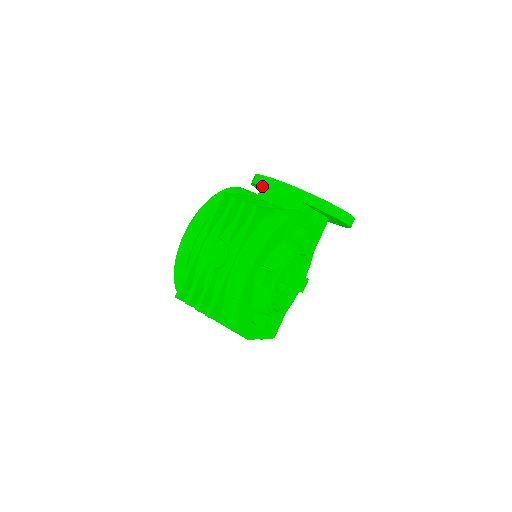
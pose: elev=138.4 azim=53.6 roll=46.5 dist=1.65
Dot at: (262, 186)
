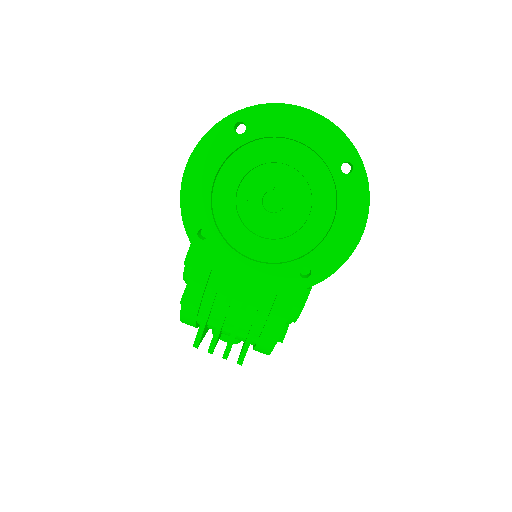
Dot at: occluded
